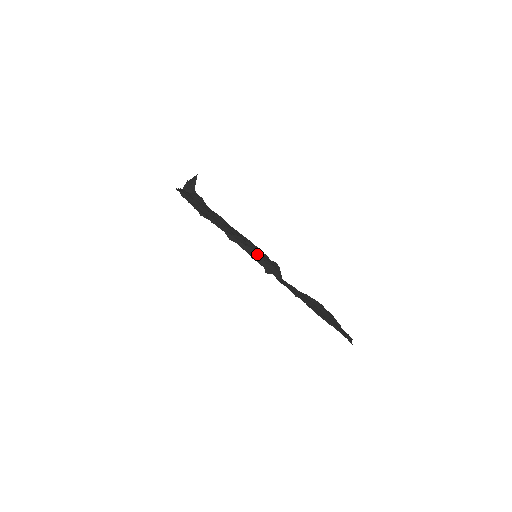
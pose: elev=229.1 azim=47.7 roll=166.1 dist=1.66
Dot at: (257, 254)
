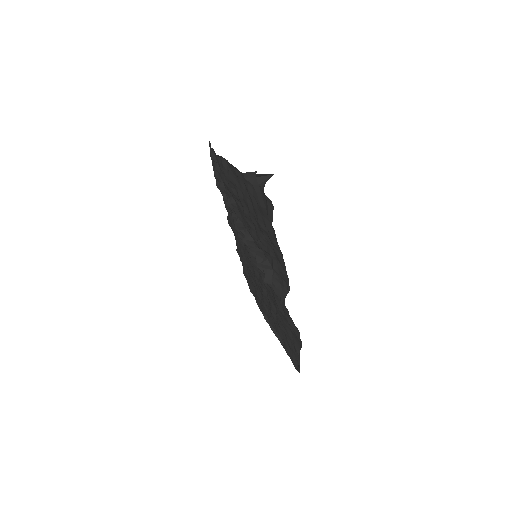
Dot at: (266, 261)
